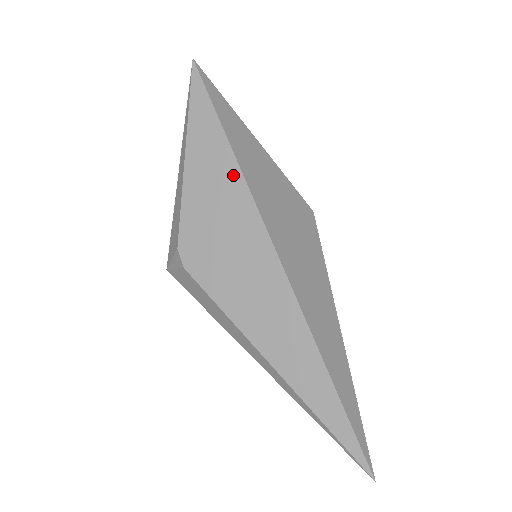
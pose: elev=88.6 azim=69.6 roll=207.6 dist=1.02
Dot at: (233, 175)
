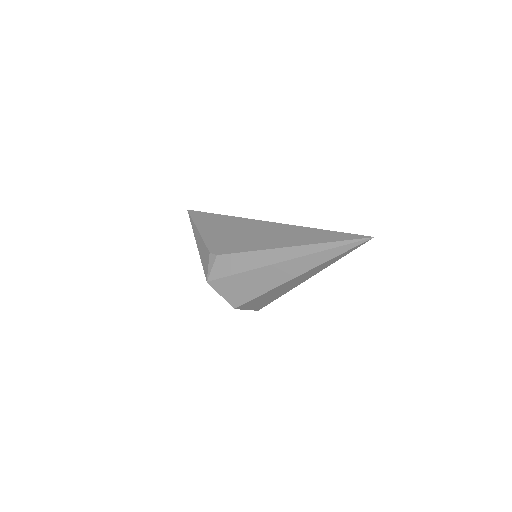
Dot at: (225, 219)
